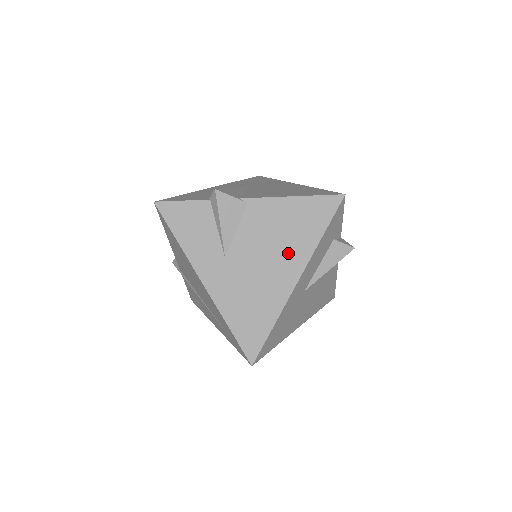
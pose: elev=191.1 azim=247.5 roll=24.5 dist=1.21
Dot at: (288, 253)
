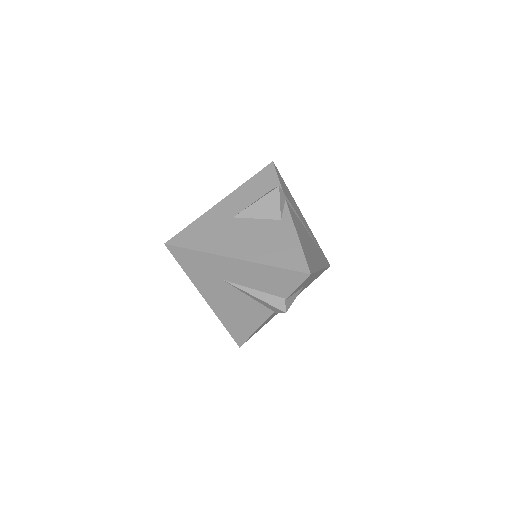
Dot at: occluded
